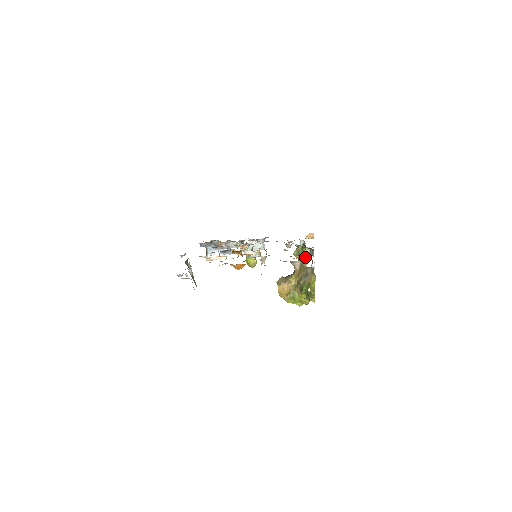
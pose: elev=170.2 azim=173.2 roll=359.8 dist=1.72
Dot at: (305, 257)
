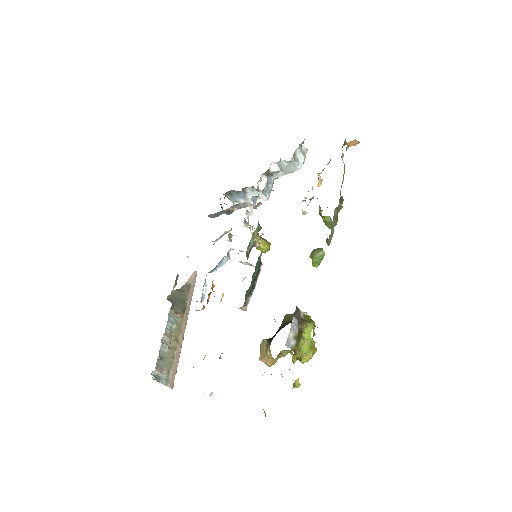
Dot at: (313, 256)
